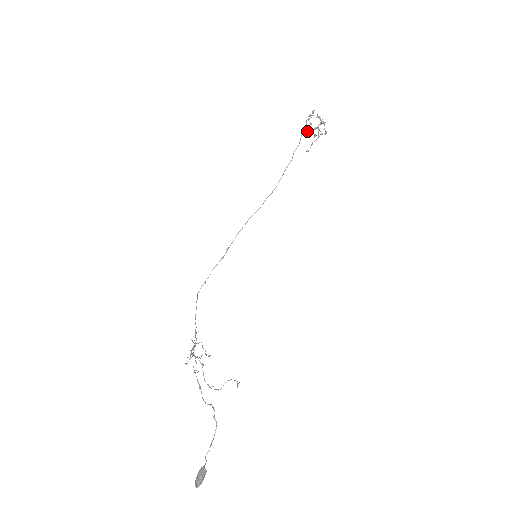
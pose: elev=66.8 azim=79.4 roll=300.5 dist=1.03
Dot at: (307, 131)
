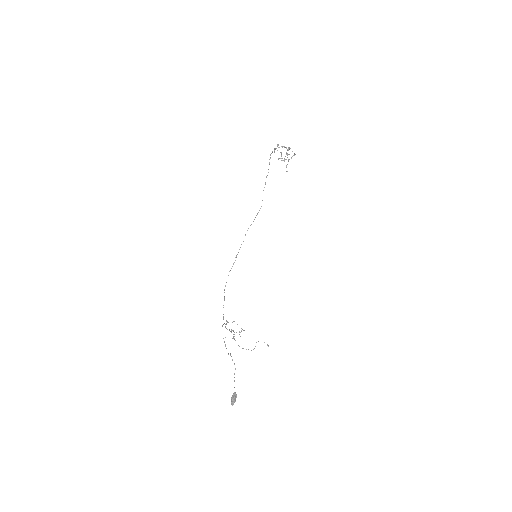
Dot at: (278, 159)
